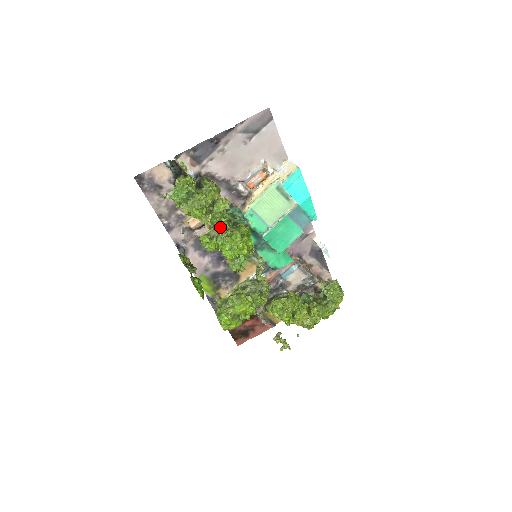
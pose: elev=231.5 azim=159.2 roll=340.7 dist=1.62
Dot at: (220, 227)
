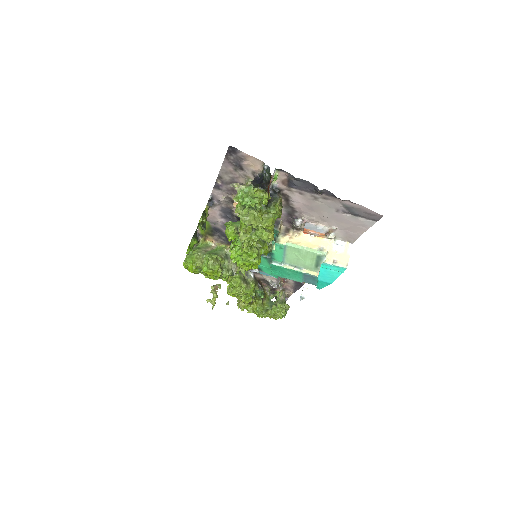
Dot at: (247, 245)
